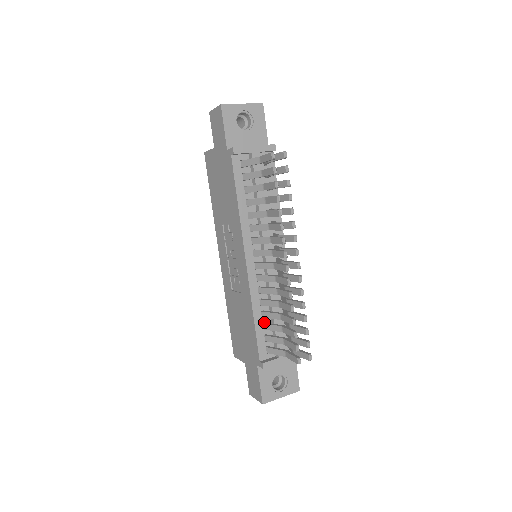
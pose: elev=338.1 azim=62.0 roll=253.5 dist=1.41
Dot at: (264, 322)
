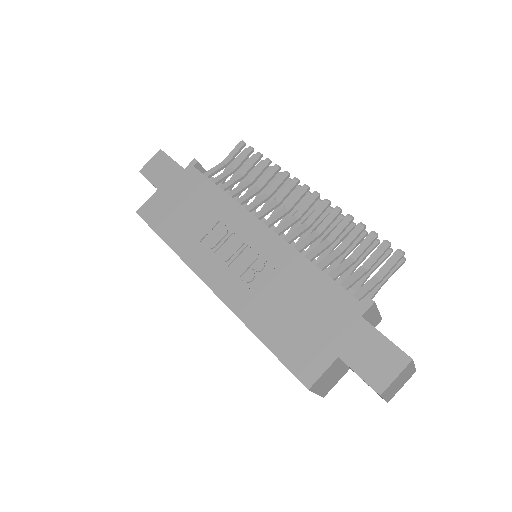
Dot at: occluded
